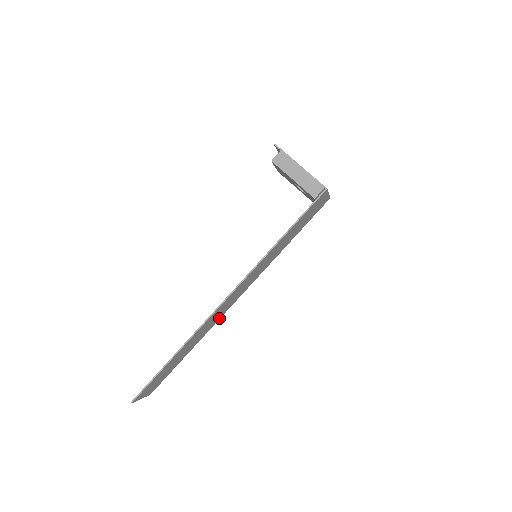
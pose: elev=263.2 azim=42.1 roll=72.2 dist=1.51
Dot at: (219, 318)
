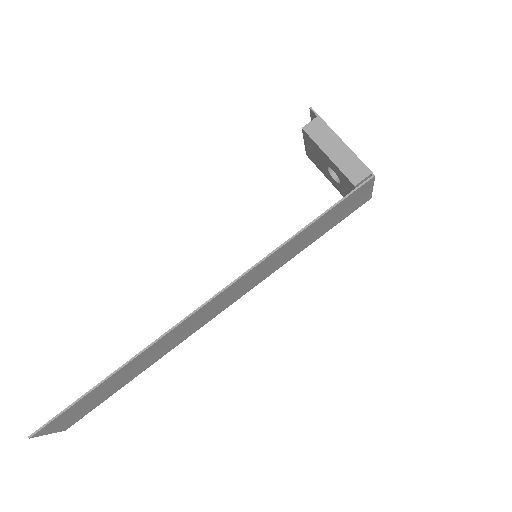
Dot at: (187, 336)
